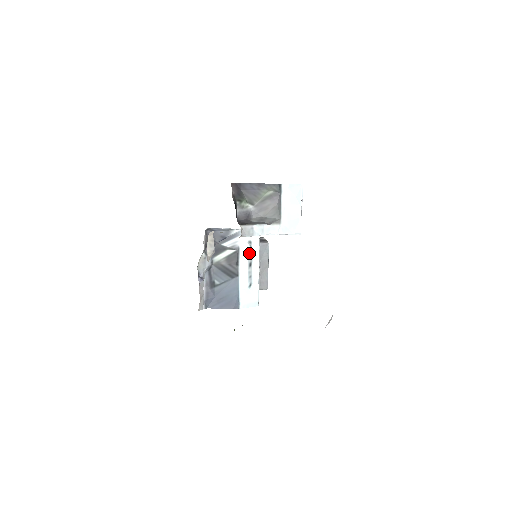
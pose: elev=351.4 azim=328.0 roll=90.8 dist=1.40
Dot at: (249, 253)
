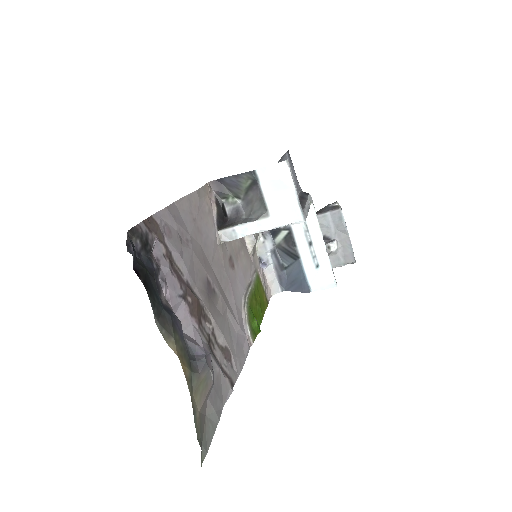
Dot at: (305, 231)
